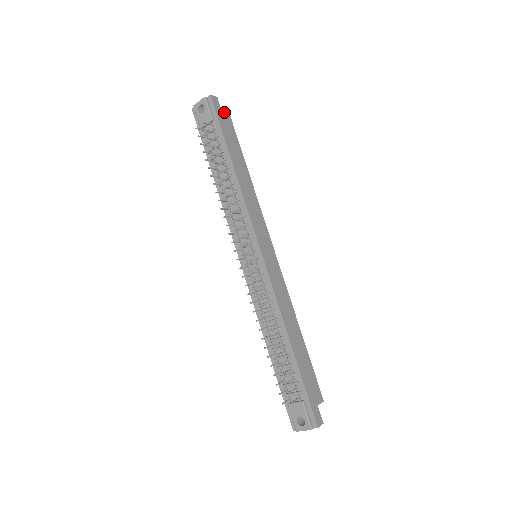
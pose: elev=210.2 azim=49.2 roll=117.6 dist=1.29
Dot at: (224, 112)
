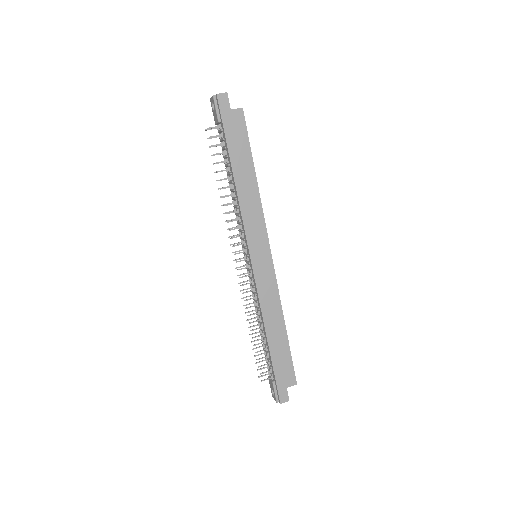
Dot at: (234, 109)
